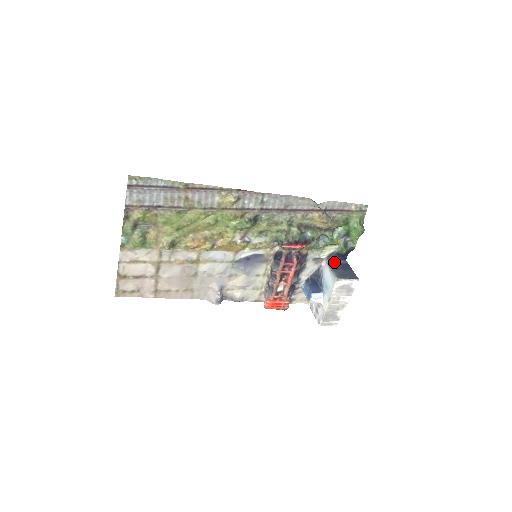
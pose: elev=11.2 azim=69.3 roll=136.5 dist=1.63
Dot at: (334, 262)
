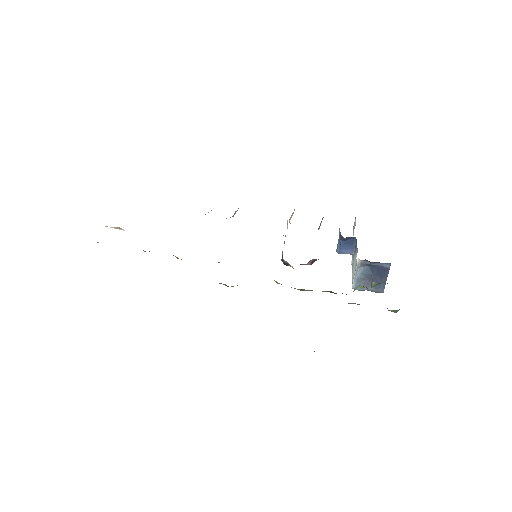
Dot at: (369, 264)
